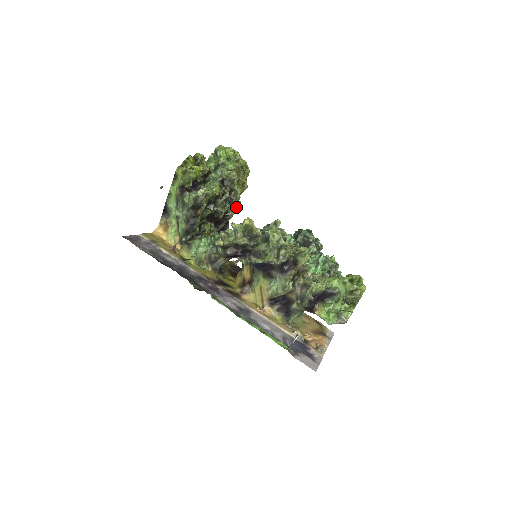
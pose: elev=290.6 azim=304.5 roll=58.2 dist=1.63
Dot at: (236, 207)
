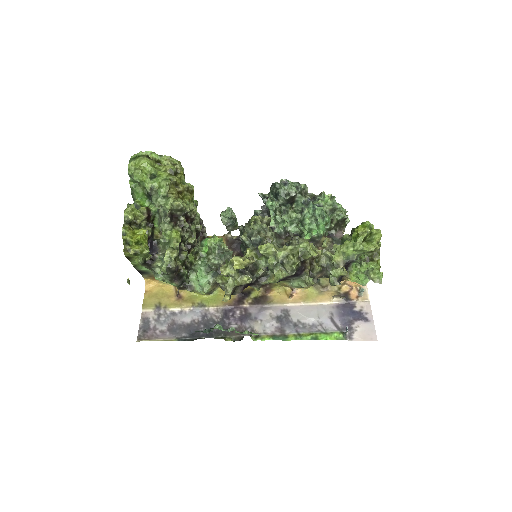
Dot at: (196, 207)
